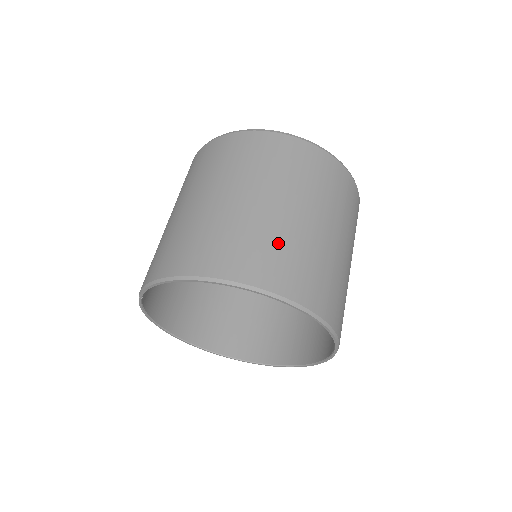
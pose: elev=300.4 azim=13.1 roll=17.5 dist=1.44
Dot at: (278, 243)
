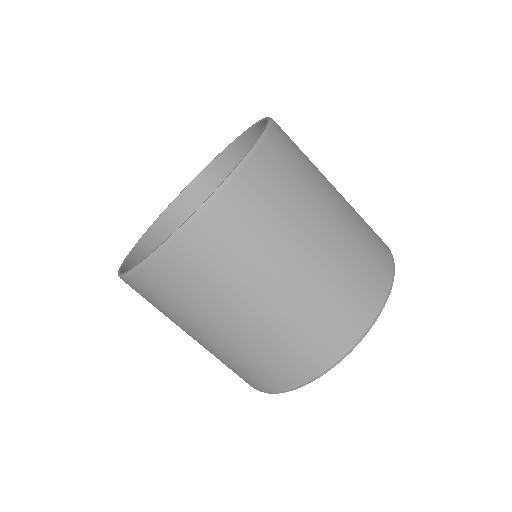
Dot at: (249, 361)
